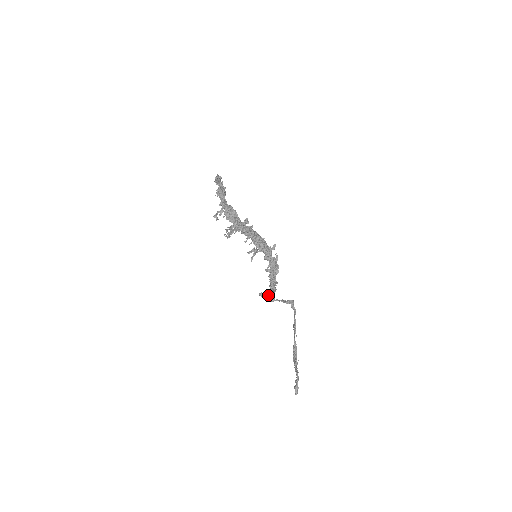
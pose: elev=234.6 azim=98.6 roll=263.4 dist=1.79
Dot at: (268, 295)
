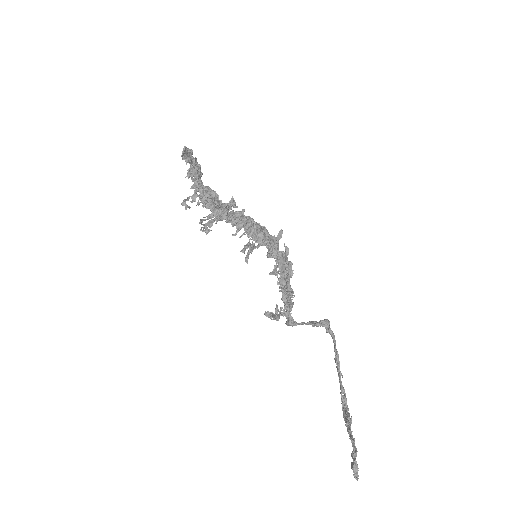
Dot at: (281, 314)
